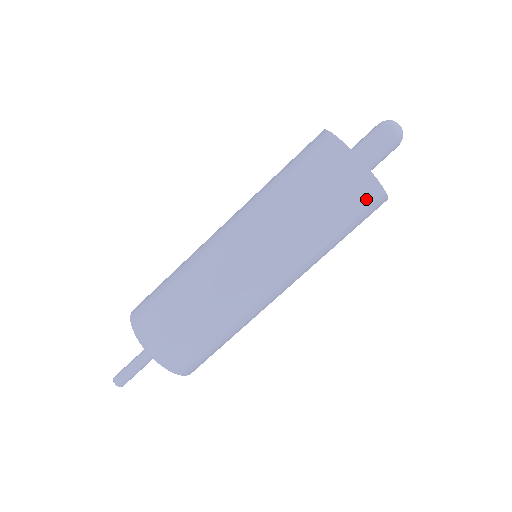
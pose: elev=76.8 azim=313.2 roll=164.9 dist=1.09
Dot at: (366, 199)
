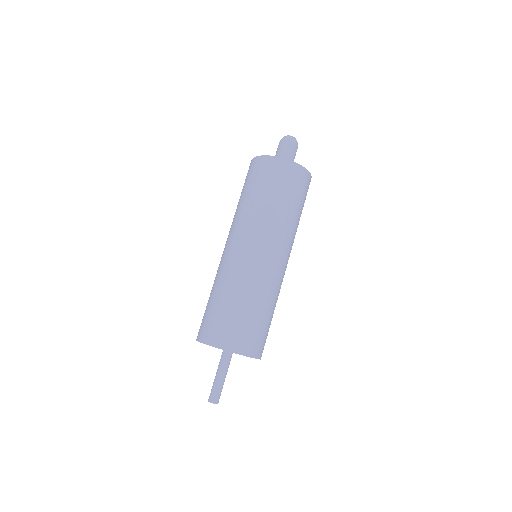
Dot at: (270, 168)
